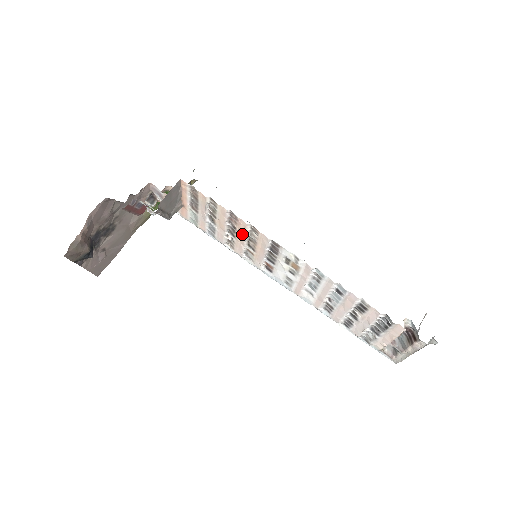
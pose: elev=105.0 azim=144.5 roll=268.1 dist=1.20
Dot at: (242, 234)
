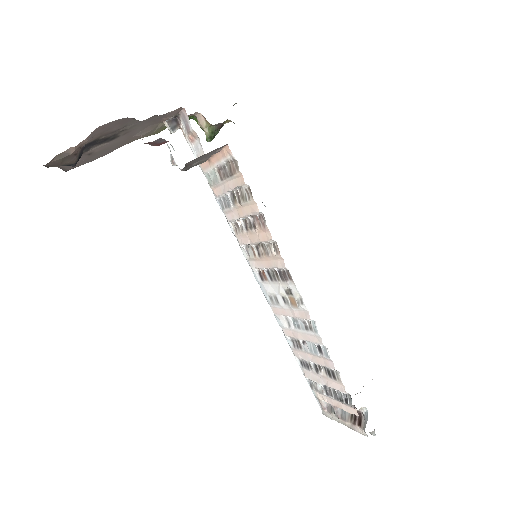
Dot at: (258, 237)
